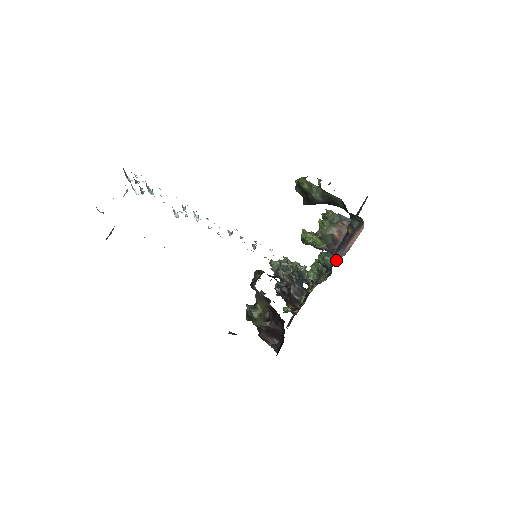
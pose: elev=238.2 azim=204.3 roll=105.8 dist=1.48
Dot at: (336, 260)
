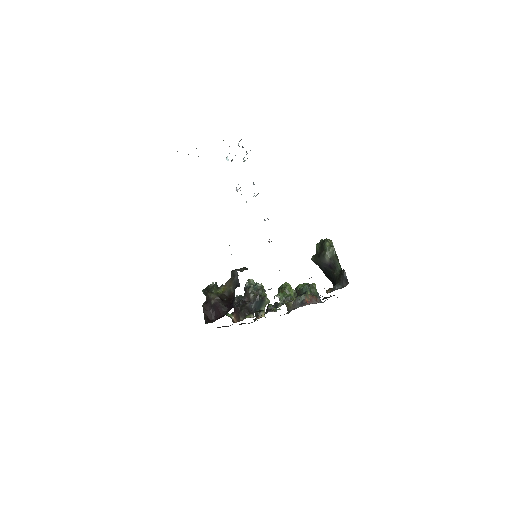
Dot at: (311, 293)
